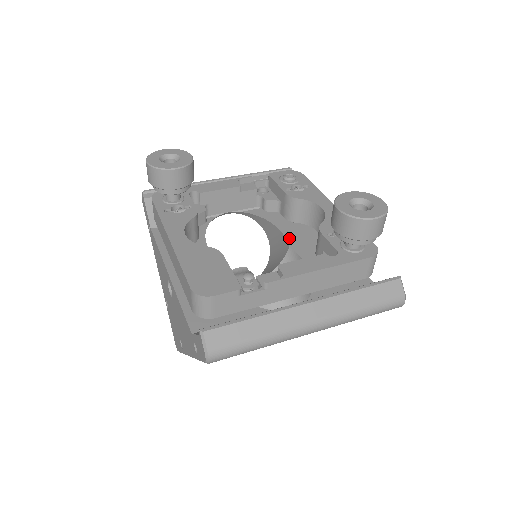
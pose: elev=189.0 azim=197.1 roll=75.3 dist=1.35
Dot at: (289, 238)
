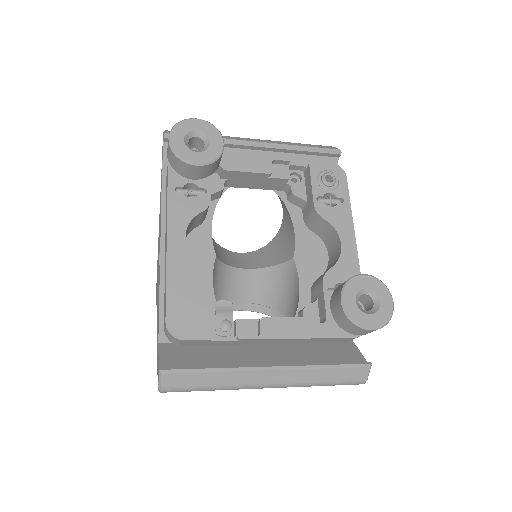
Dot at: (298, 245)
